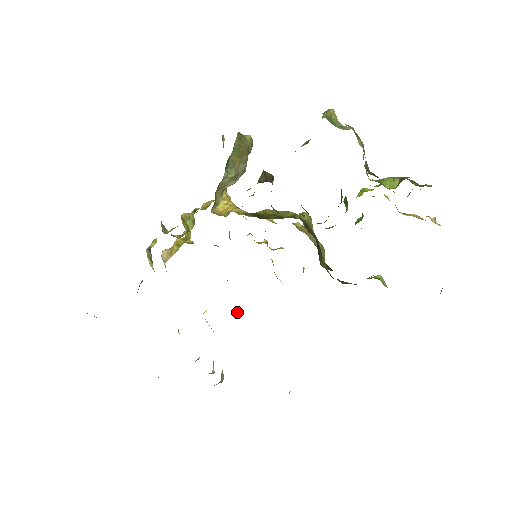
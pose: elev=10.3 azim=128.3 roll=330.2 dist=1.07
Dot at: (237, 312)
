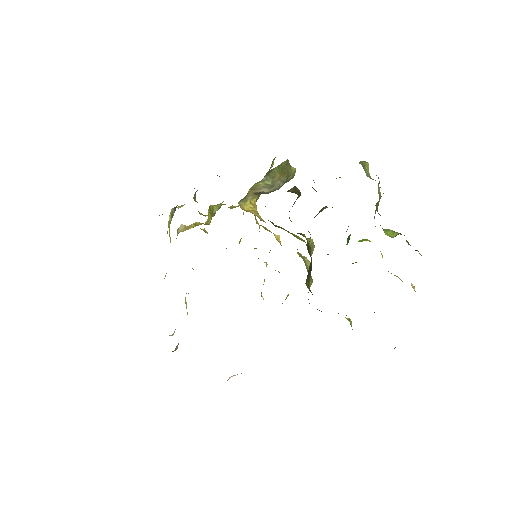
Dot at: occluded
